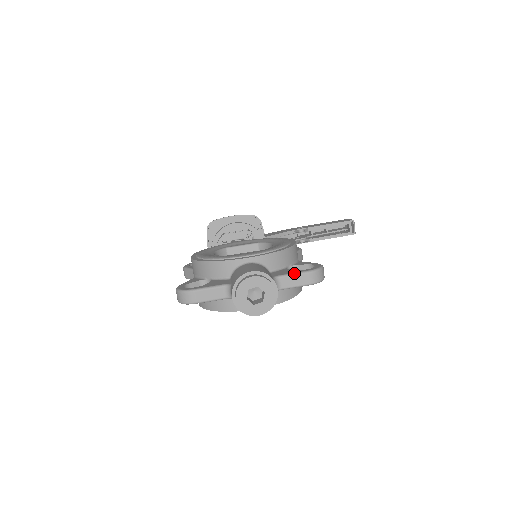
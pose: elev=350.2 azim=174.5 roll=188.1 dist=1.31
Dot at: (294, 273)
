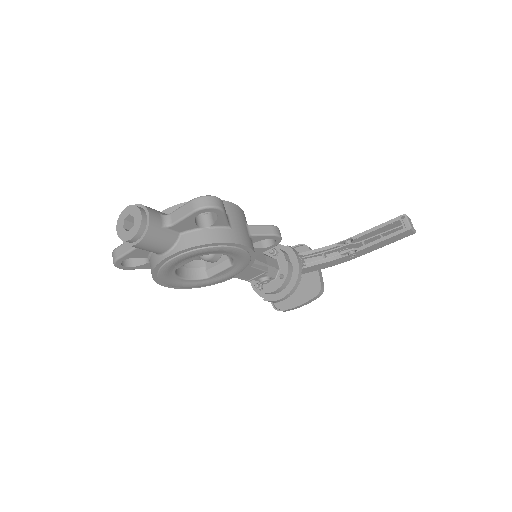
Dot at: (181, 206)
